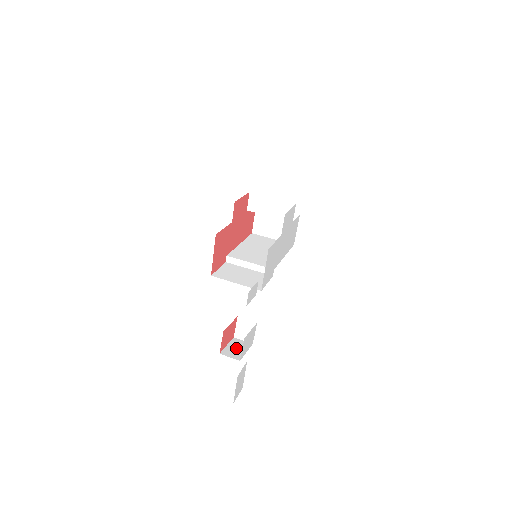
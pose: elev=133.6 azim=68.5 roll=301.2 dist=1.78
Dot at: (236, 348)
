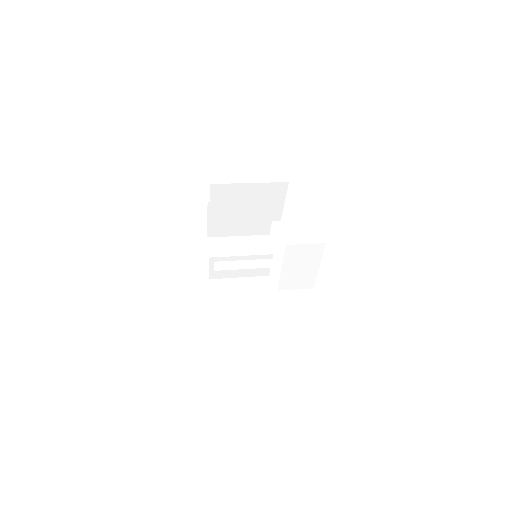
Dot at: occluded
